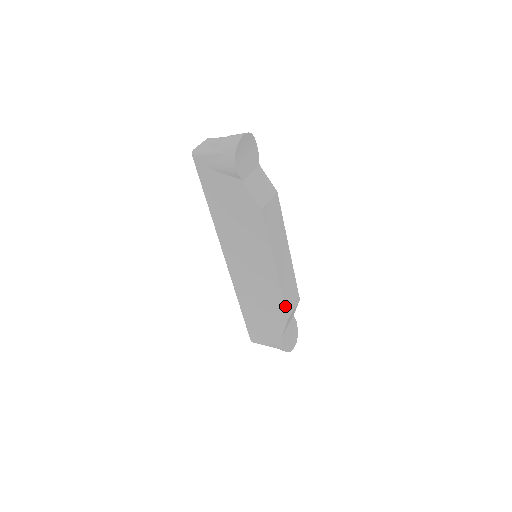
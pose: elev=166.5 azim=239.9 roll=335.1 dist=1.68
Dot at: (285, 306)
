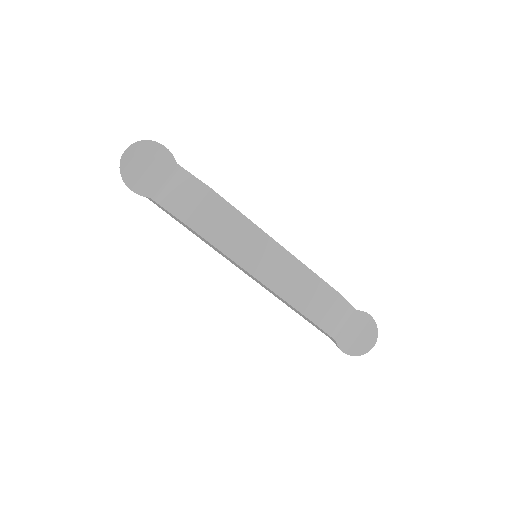
Dot at: (301, 312)
